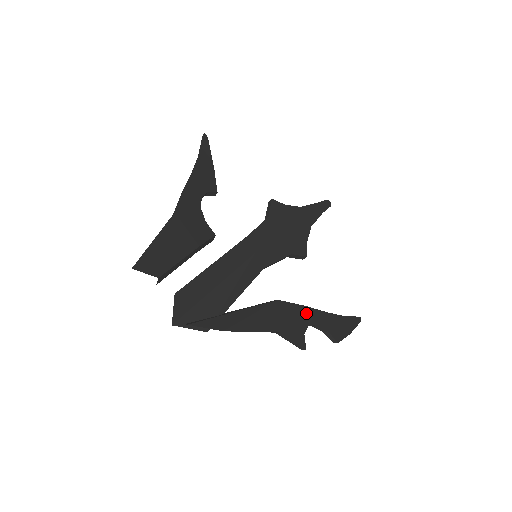
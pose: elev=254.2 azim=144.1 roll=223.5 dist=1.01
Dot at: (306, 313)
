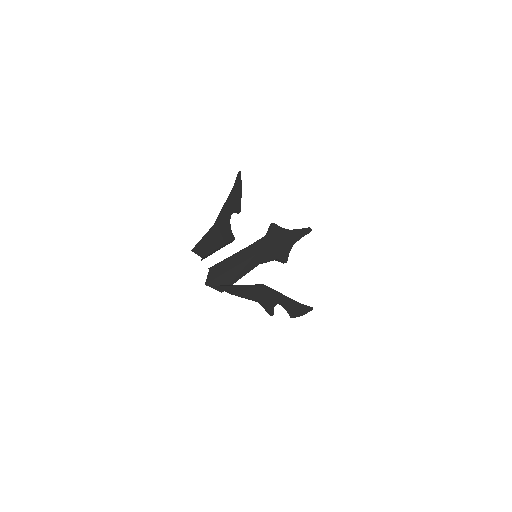
Dot at: (278, 296)
